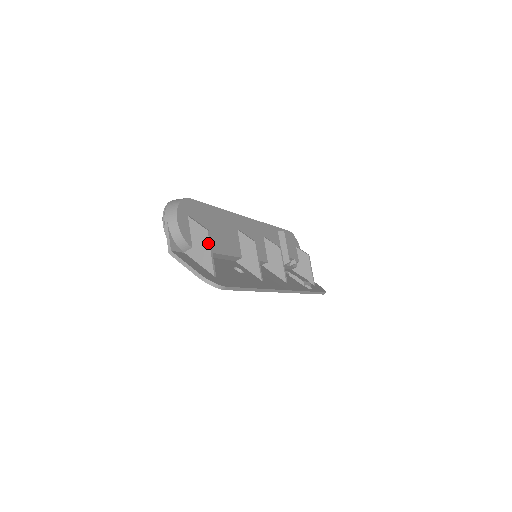
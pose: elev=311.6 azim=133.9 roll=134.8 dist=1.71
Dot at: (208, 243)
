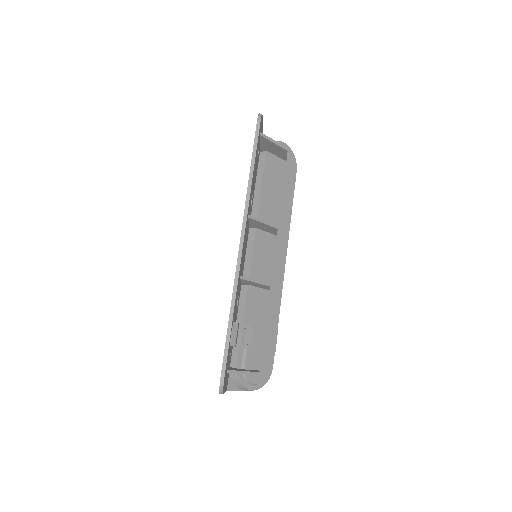
Dot at: (280, 144)
